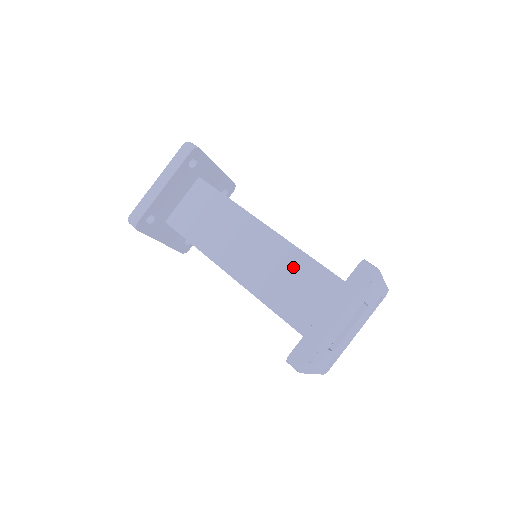
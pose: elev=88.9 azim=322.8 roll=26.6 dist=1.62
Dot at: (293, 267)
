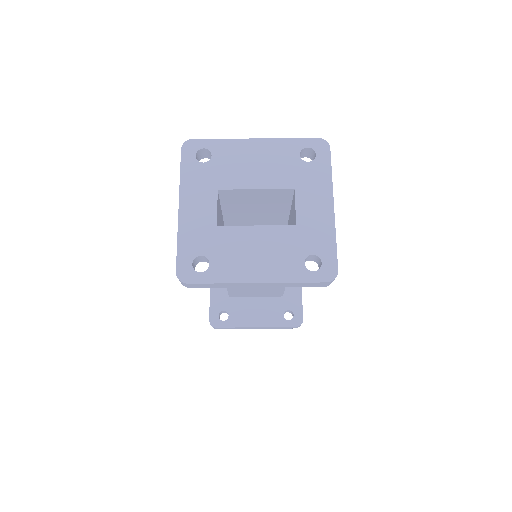
Dot at: occluded
